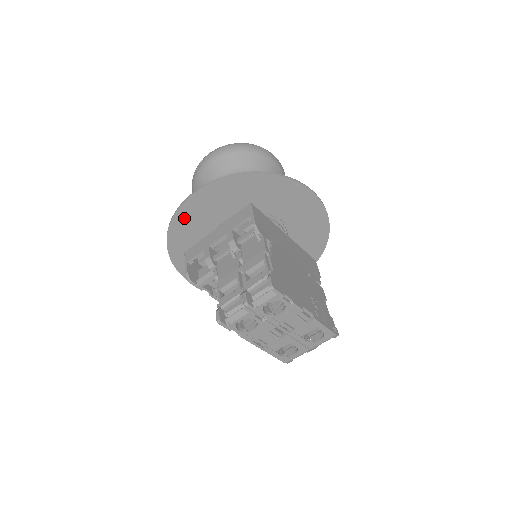
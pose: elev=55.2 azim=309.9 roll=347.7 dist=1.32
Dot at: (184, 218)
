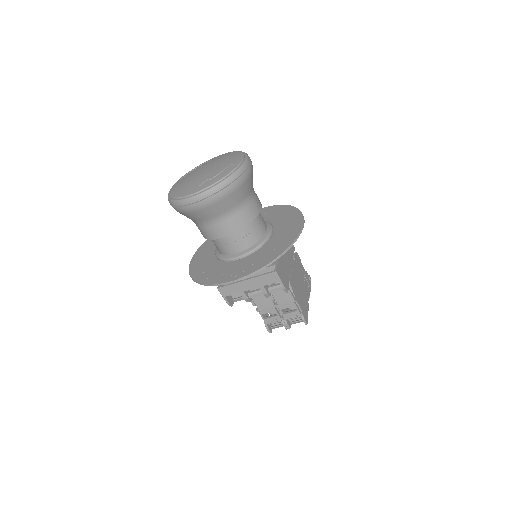
Dot at: (218, 280)
